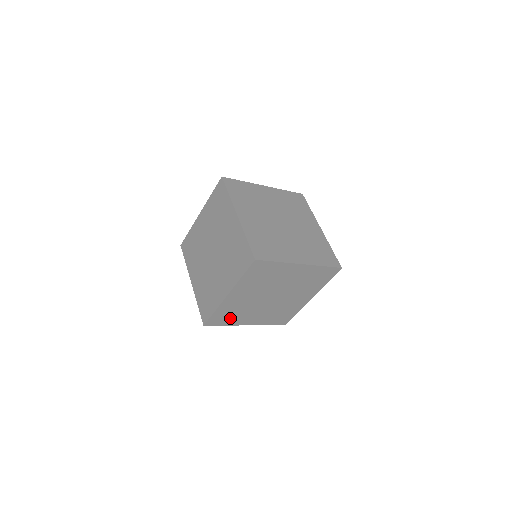
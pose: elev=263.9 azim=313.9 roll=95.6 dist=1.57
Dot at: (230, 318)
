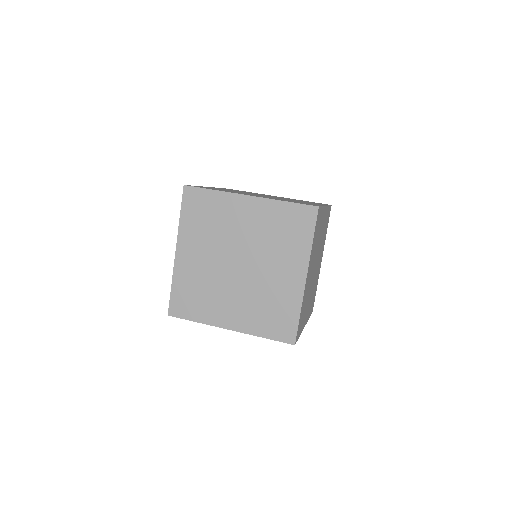
Dot at: occluded
